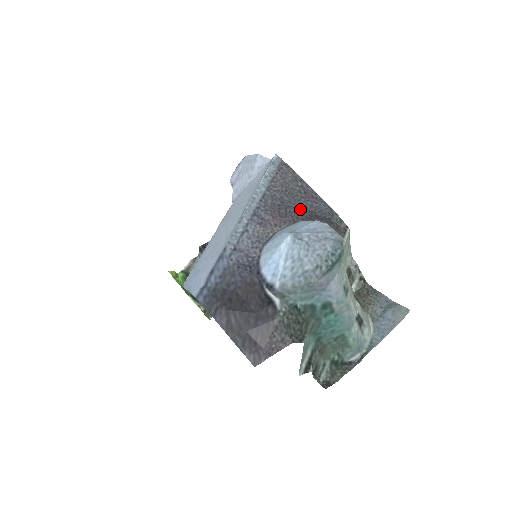
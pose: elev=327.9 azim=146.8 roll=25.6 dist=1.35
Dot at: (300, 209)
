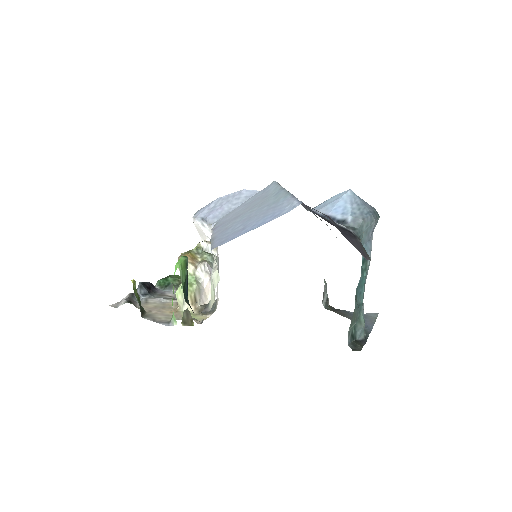
Dot at: (310, 211)
